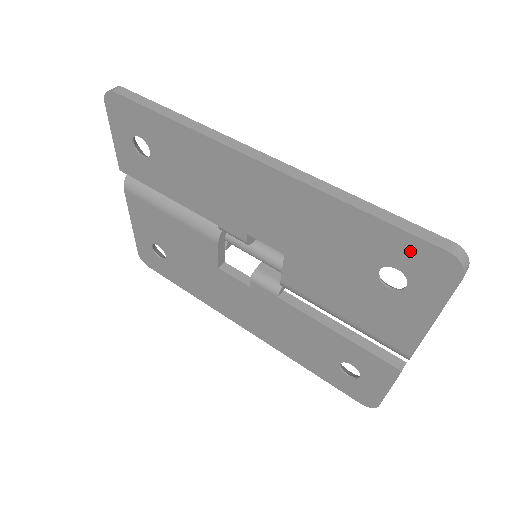
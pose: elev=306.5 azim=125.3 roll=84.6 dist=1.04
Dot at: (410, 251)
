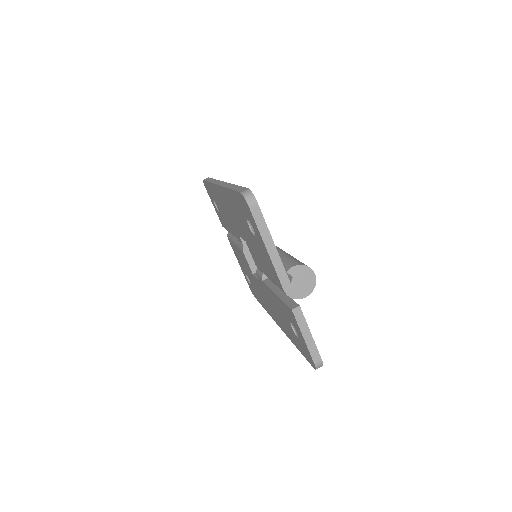
Dot at: (241, 202)
